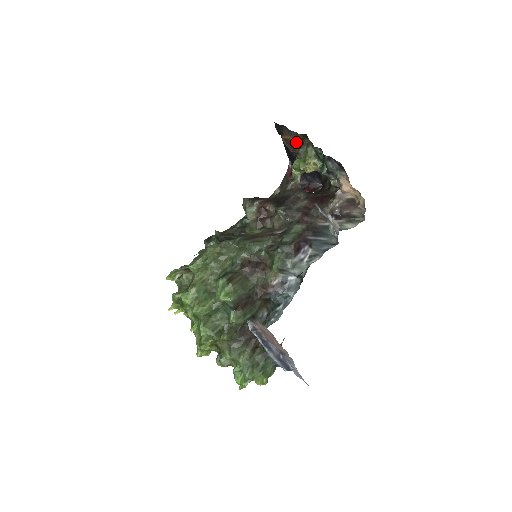
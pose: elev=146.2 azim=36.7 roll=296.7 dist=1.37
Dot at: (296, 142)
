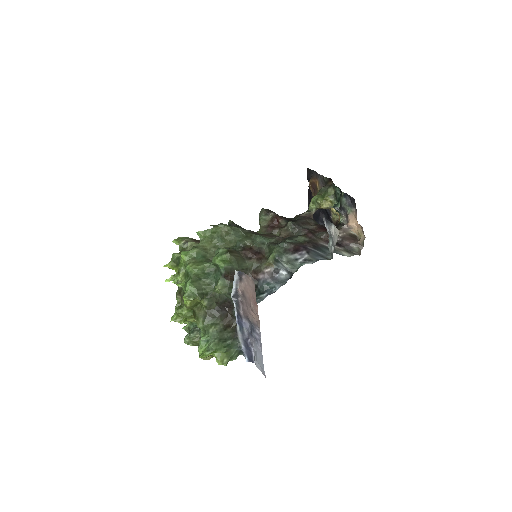
Dot at: (320, 185)
